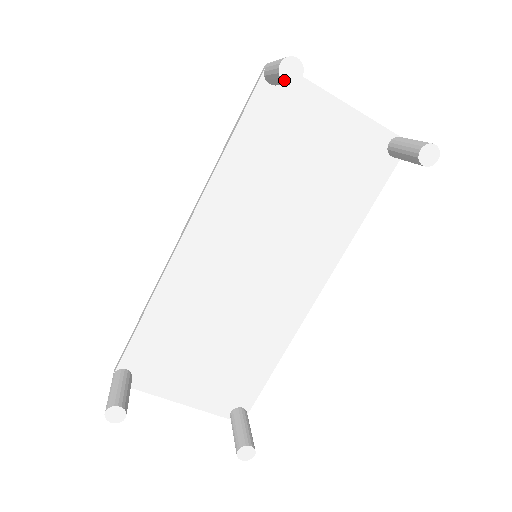
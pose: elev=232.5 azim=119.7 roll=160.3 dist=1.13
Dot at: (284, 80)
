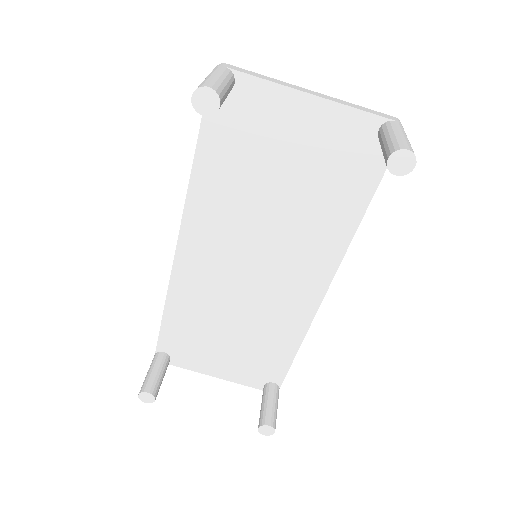
Dot at: (201, 113)
